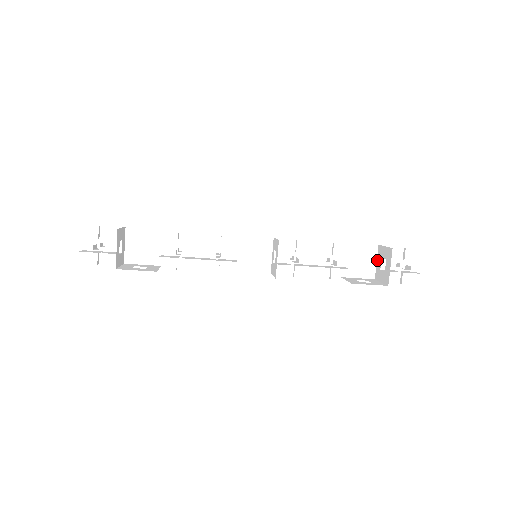
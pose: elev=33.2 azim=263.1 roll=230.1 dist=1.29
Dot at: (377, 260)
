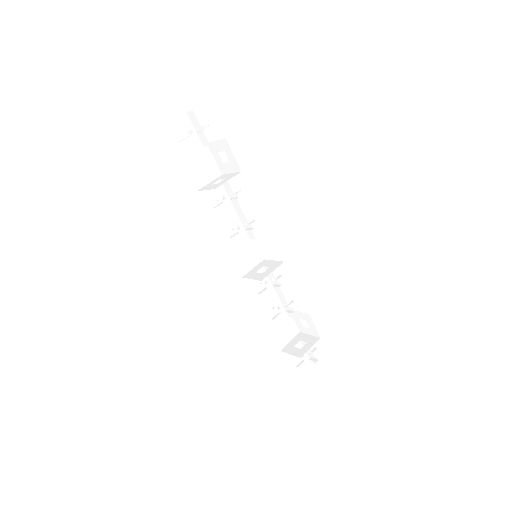
Dot at: (292, 340)
